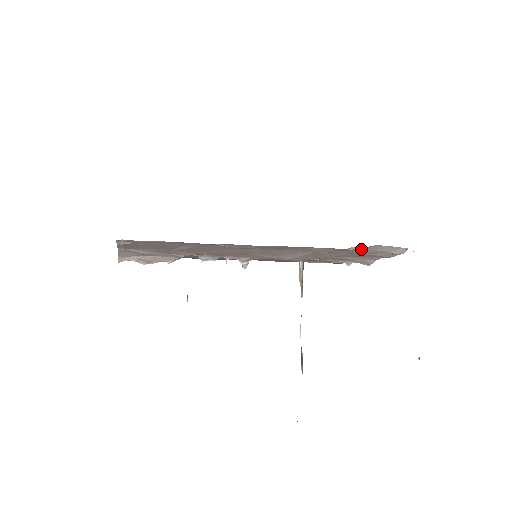
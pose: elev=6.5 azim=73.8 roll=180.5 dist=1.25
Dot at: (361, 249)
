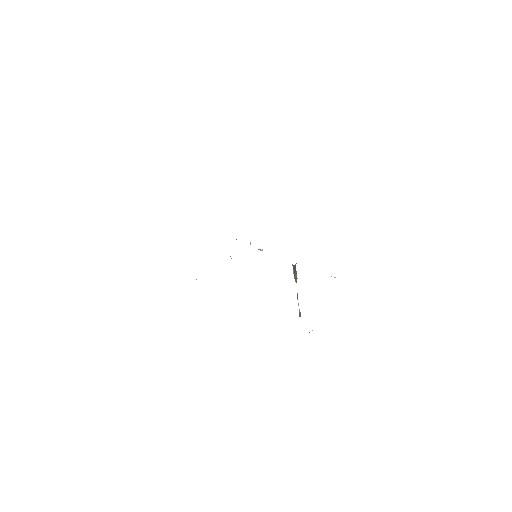
Dot at: occluded
